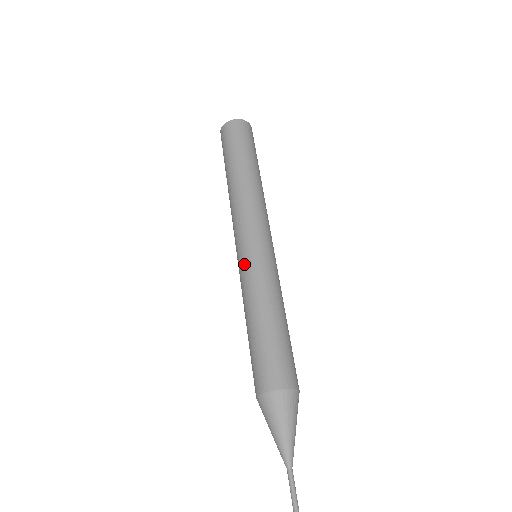
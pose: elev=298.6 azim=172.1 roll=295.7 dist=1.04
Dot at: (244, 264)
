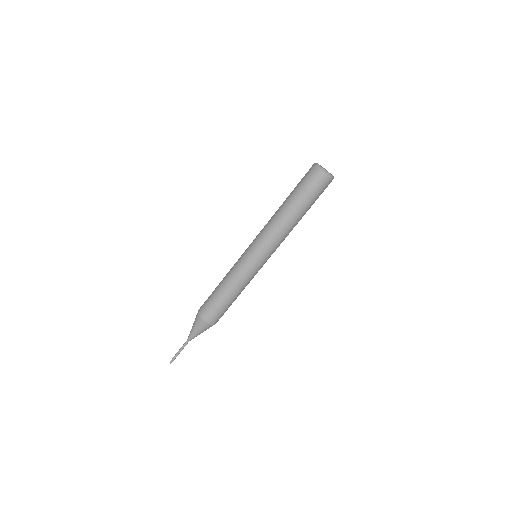
Dot at: (251, 267)
